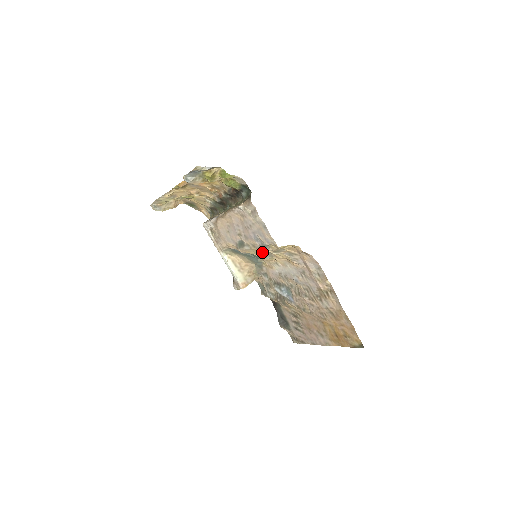
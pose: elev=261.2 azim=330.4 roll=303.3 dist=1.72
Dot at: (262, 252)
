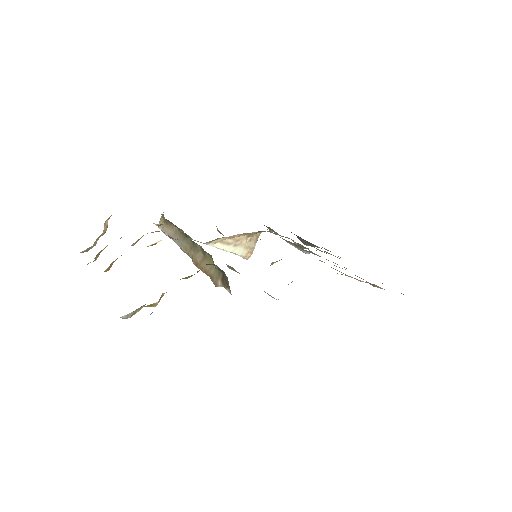
Dot at: occluded
